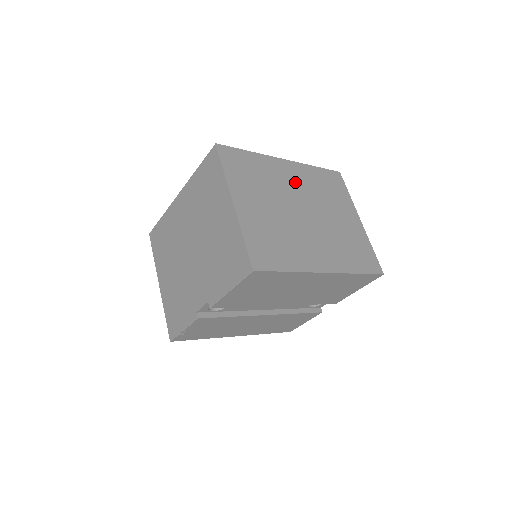
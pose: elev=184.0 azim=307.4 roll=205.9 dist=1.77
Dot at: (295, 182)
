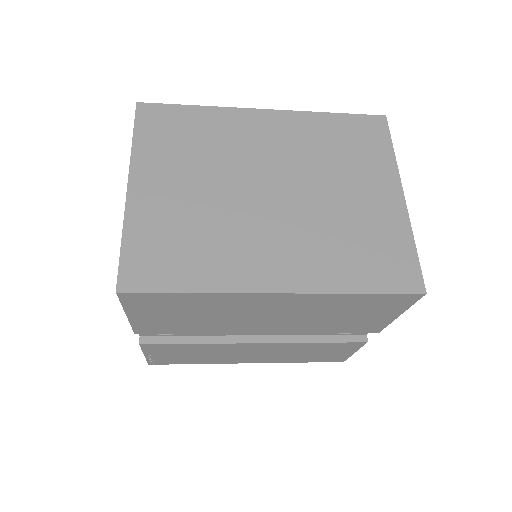
Dot at: (272, 143)
